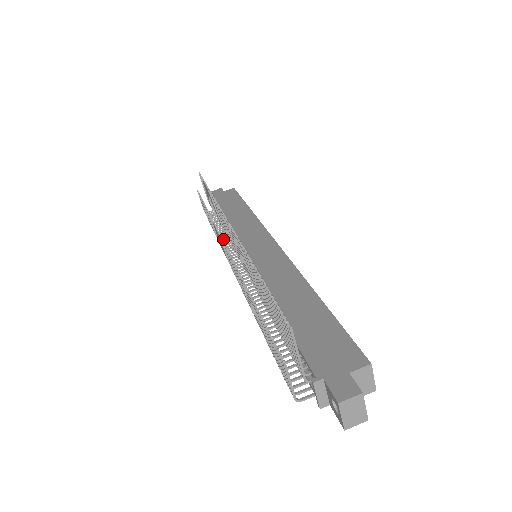
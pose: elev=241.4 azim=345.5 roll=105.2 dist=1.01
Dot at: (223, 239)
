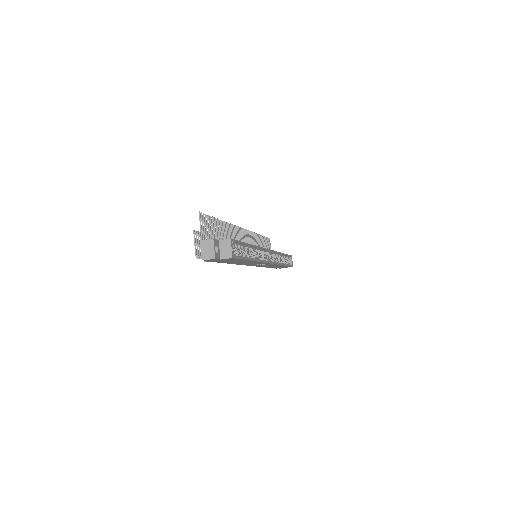
Dot at: occluded
